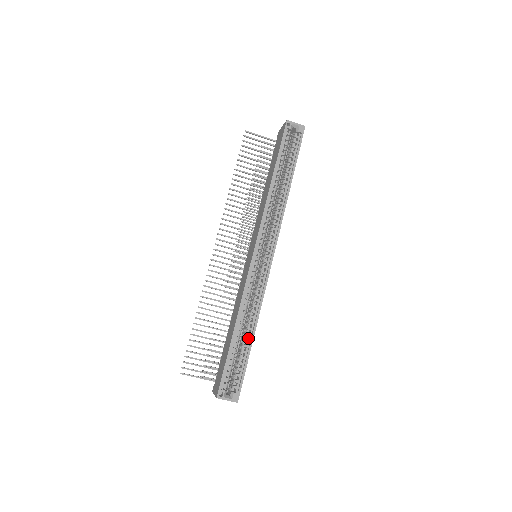
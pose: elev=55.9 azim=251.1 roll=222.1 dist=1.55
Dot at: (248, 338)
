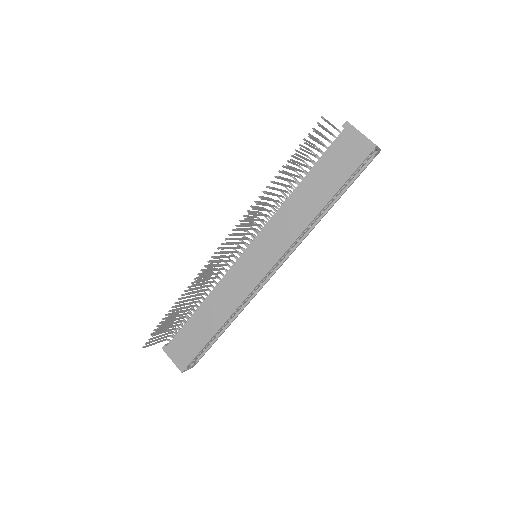
Dot at: (222, 327)
